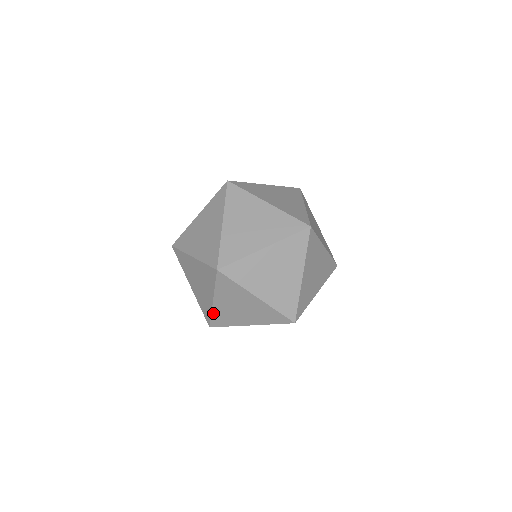
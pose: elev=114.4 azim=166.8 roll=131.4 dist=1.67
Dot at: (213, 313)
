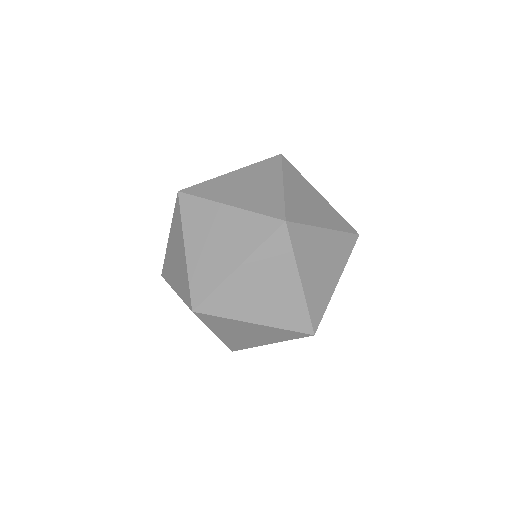
Dot at: (220, 288)
